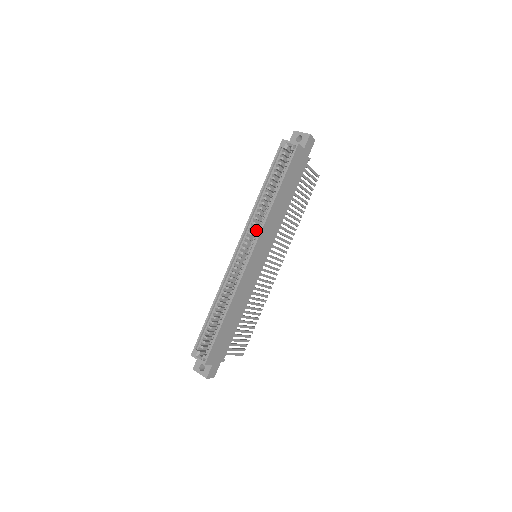
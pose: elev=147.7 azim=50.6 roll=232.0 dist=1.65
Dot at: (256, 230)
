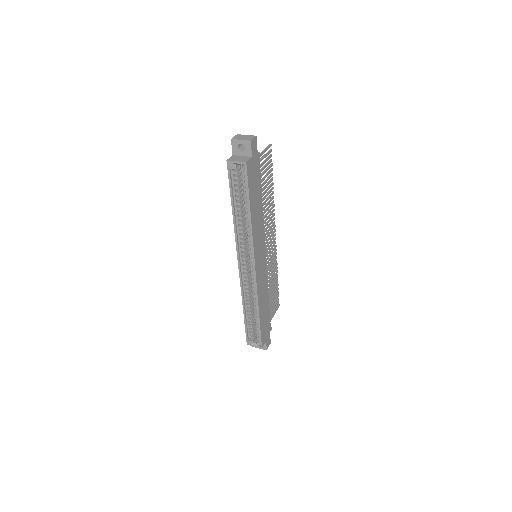
Dot at: (246, 243)
